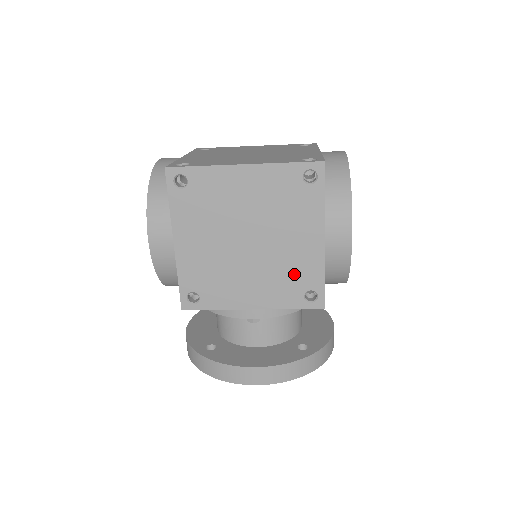
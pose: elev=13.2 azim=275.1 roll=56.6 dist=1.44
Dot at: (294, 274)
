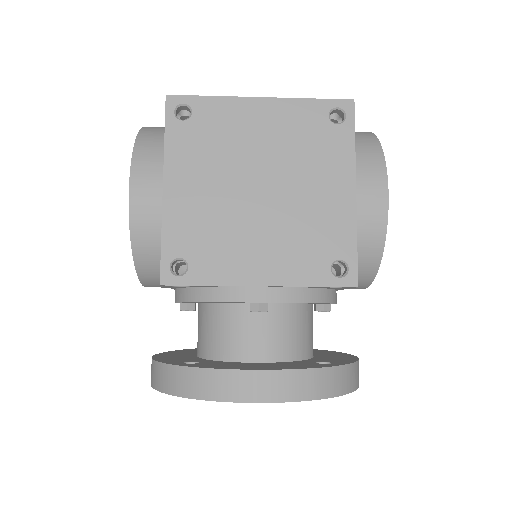
Dot at: (318, 236)
